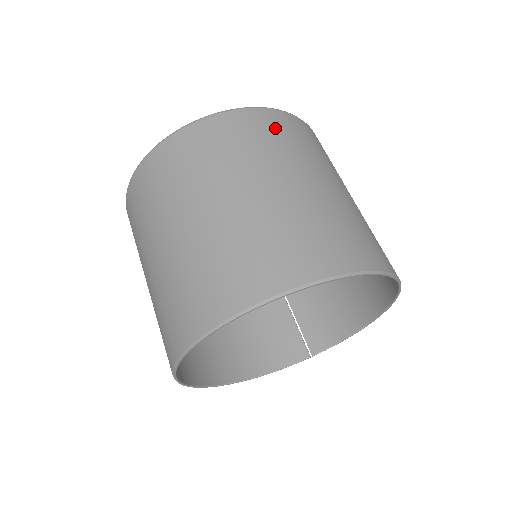
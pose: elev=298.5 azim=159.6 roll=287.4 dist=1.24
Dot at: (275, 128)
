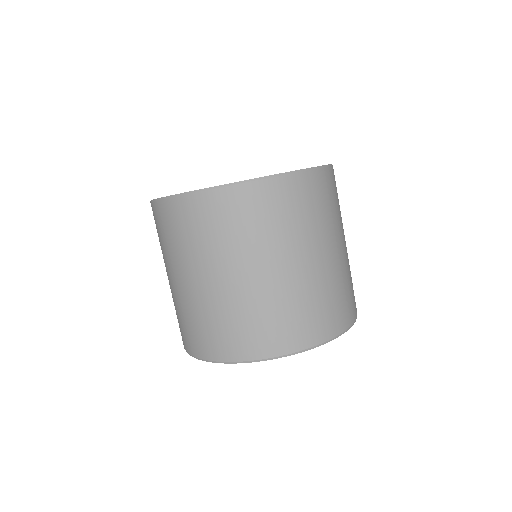
Dot at: (312, 196)
